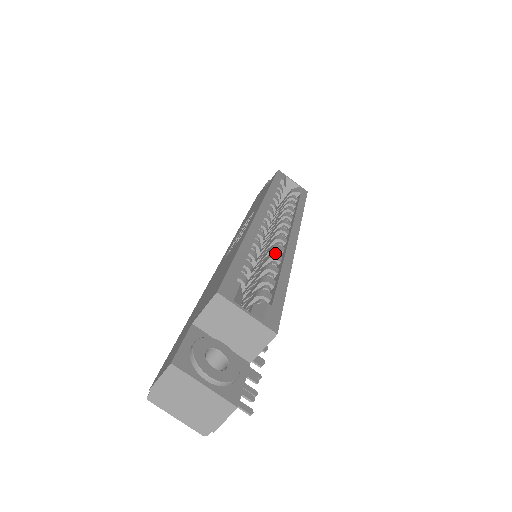
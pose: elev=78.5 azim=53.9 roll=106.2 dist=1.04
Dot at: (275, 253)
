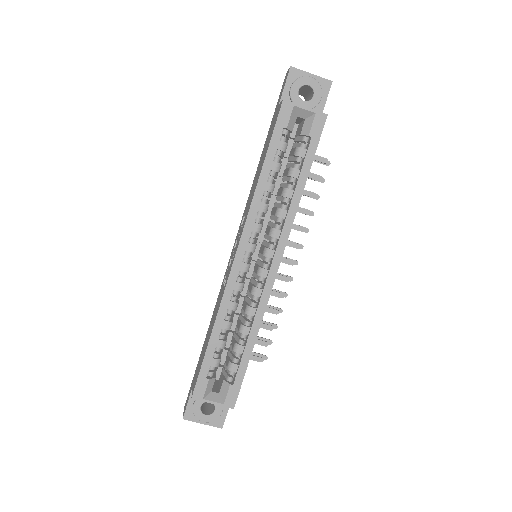
Dot at: (253, 299)
